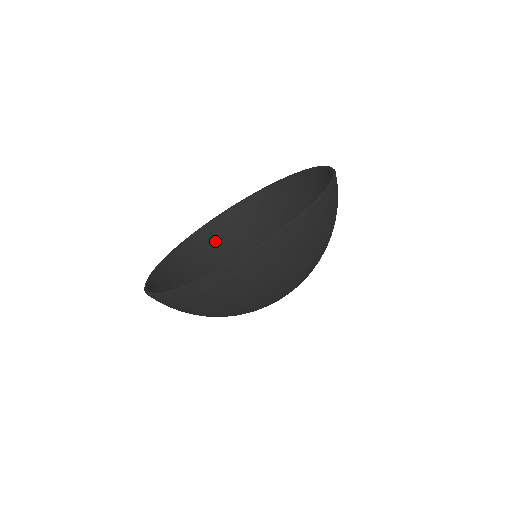
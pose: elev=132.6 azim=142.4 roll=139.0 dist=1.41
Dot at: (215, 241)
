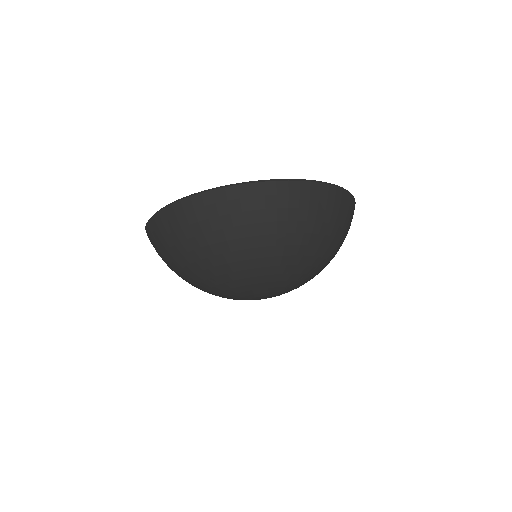
Dot at: occluded
